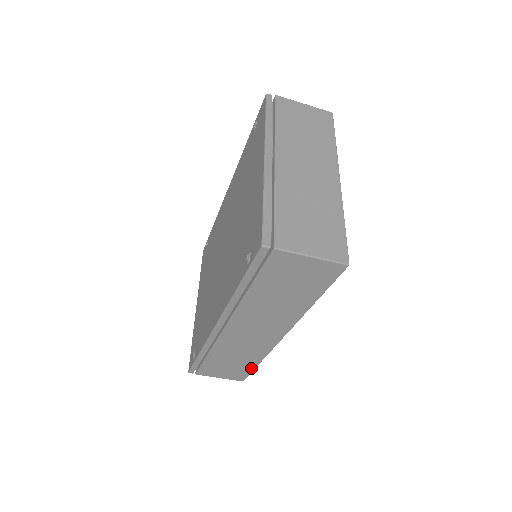
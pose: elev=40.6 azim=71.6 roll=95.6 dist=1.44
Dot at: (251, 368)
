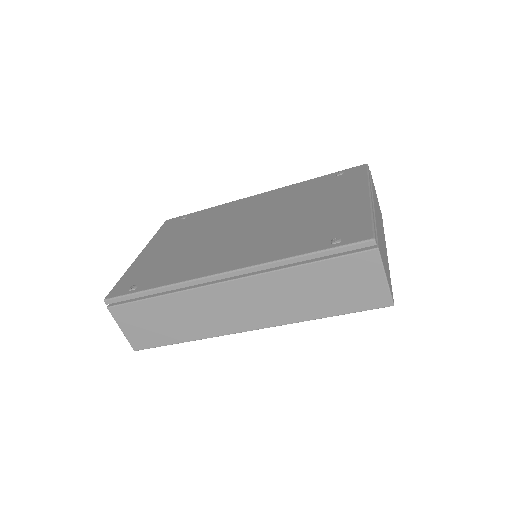
Dot at: (169, 341)
